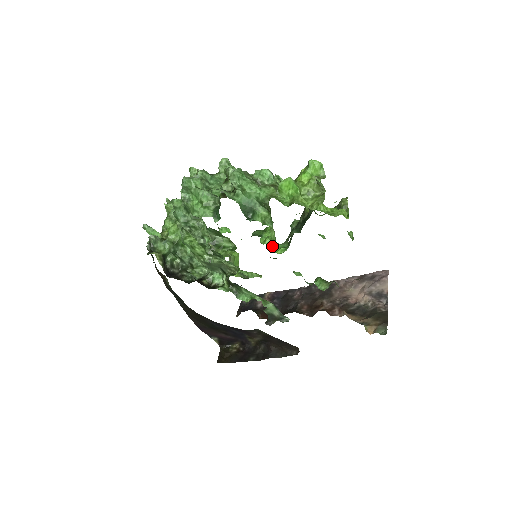
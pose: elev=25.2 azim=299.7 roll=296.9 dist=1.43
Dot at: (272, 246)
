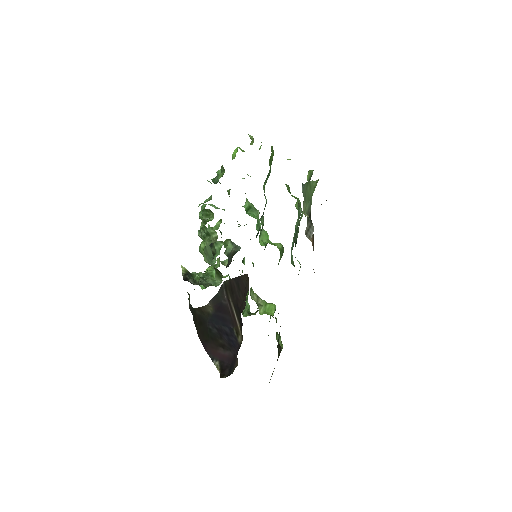
Dot at: (269, 243)
